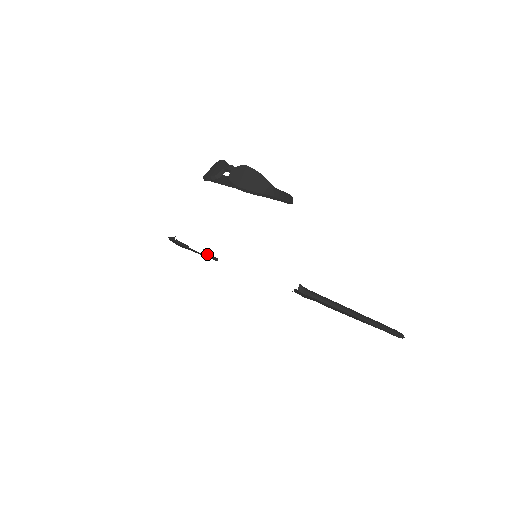
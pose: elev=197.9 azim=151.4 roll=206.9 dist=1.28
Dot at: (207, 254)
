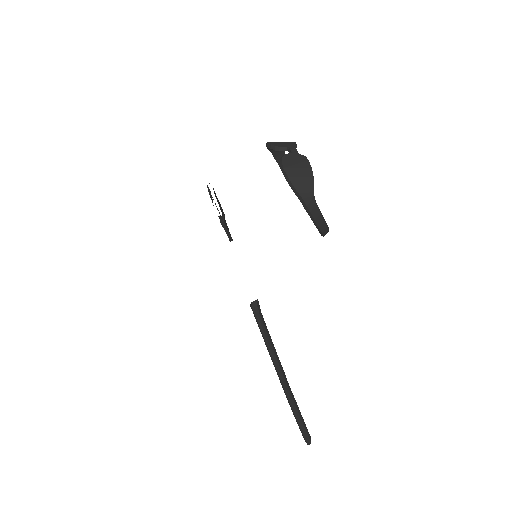
Dot at: (224, 224)
